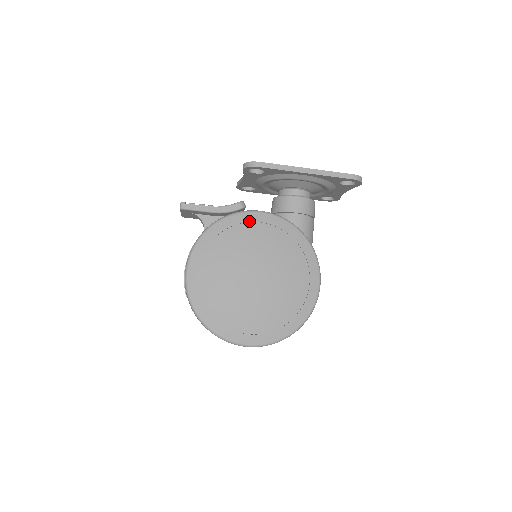
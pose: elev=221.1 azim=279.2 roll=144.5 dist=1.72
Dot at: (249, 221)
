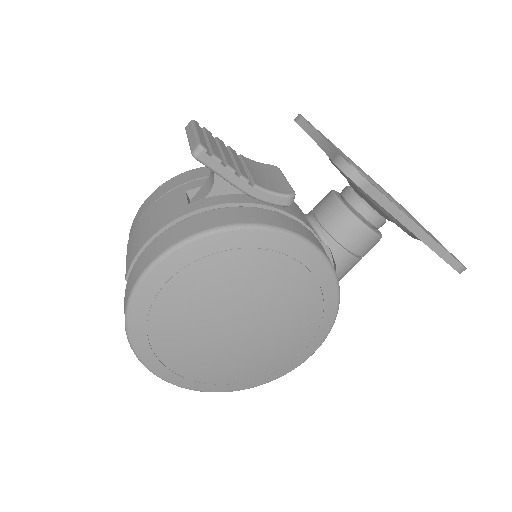
Dot at: (285, 252)
